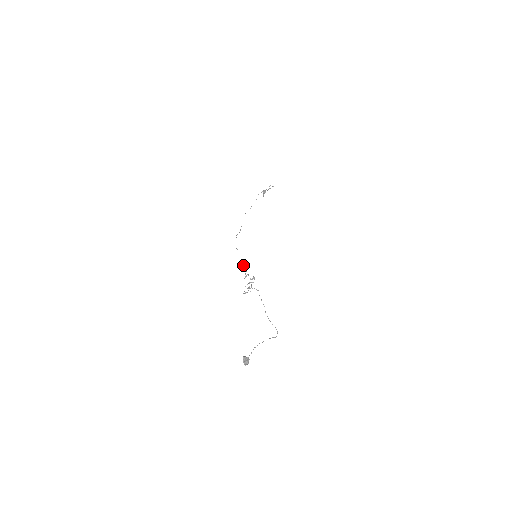
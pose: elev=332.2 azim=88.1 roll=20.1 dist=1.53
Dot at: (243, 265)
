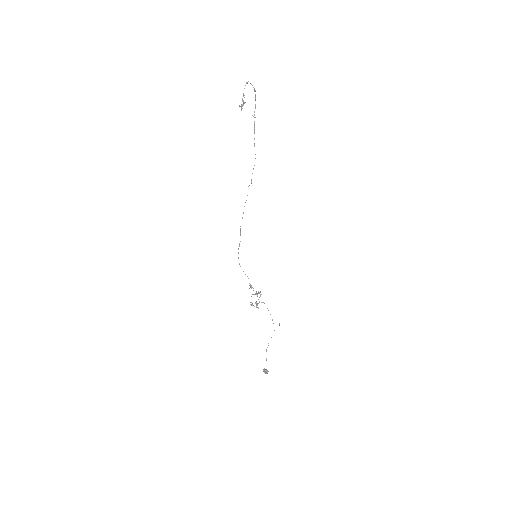
Dot at: occluded
